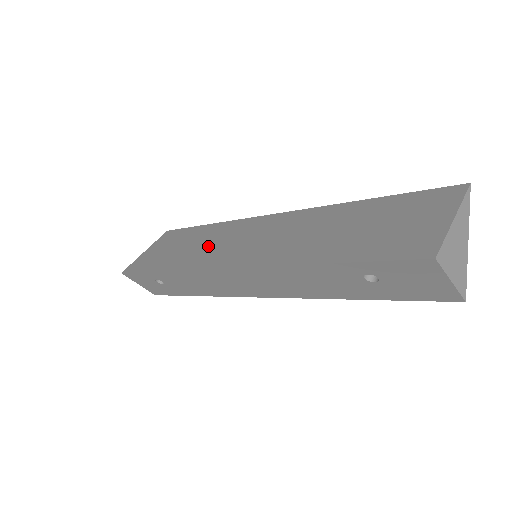
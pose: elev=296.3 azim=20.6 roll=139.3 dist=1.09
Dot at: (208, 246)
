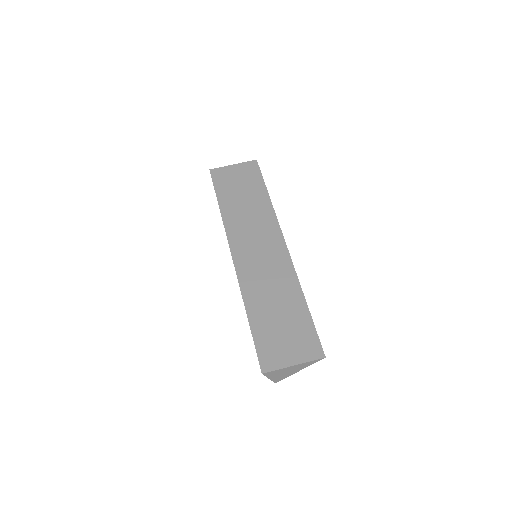
Dot at: (247, 220)
